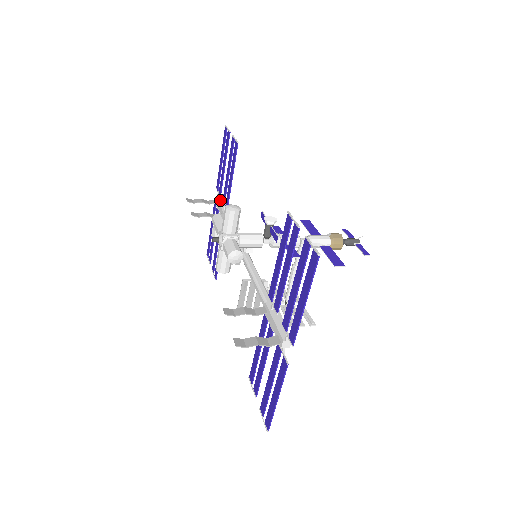
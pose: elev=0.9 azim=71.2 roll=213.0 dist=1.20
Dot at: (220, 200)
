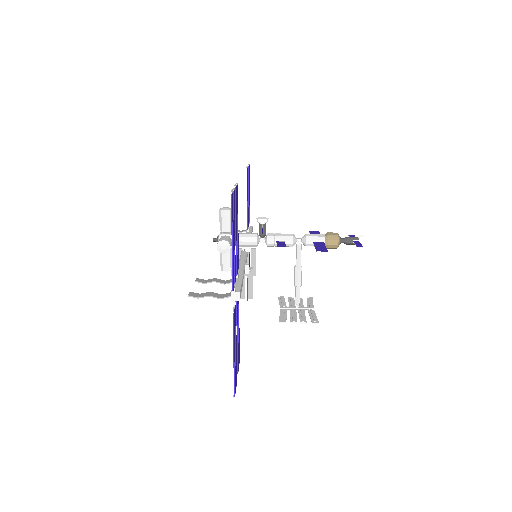
Dot at: (249, 228)
